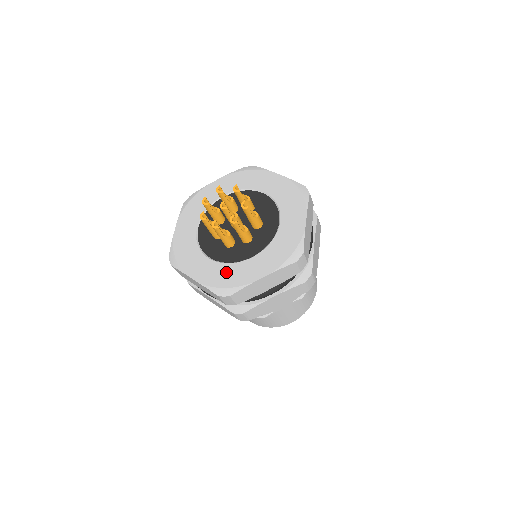
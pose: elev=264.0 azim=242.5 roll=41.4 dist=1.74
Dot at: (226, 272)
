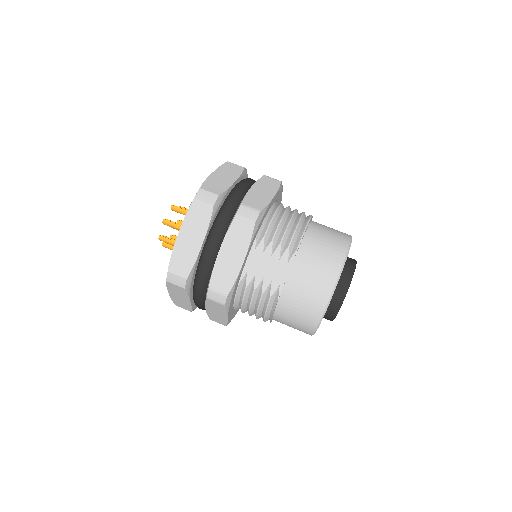
Dot at: occluded
